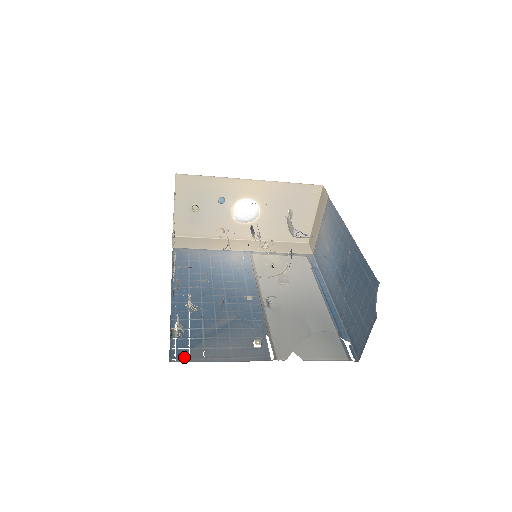
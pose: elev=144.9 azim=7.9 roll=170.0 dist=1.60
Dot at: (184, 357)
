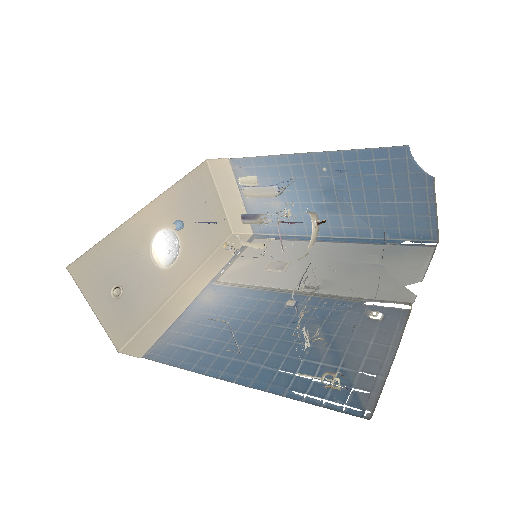
Dot at: (367, 400)
